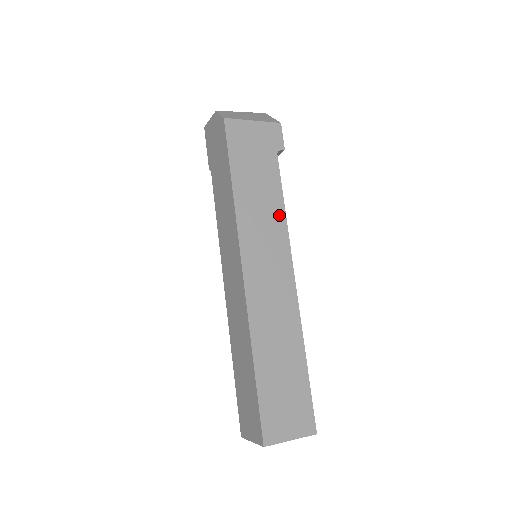
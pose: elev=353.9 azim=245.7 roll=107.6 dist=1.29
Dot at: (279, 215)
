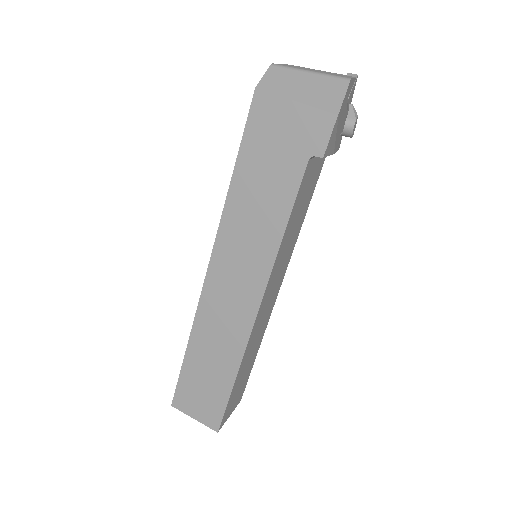
Dot at: (273, 237)
